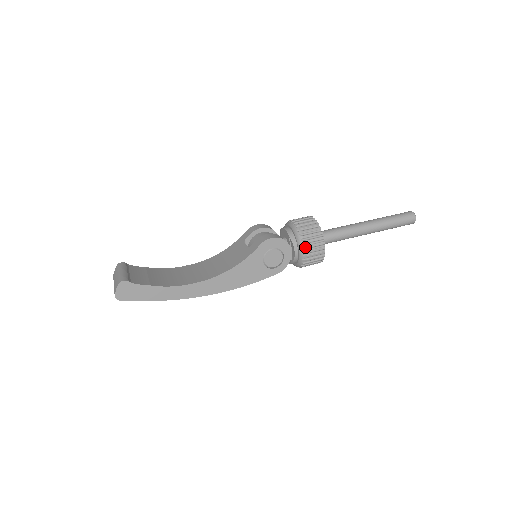
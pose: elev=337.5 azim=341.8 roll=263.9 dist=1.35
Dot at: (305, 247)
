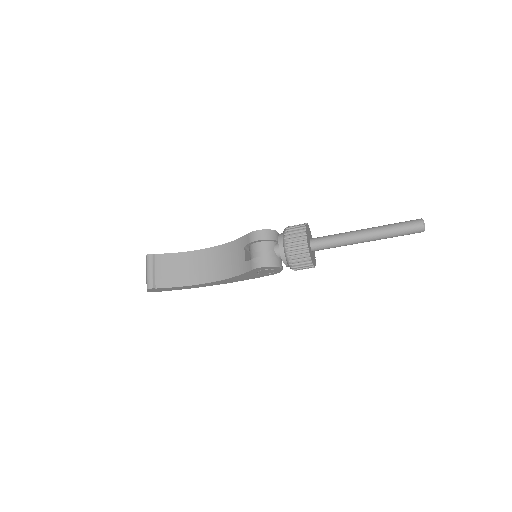
Dot at: (294, 268)
